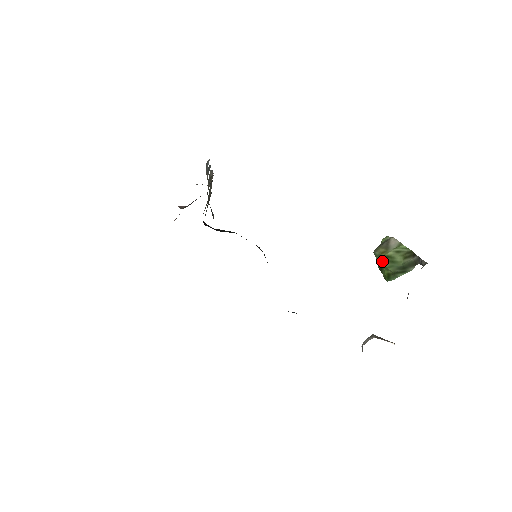
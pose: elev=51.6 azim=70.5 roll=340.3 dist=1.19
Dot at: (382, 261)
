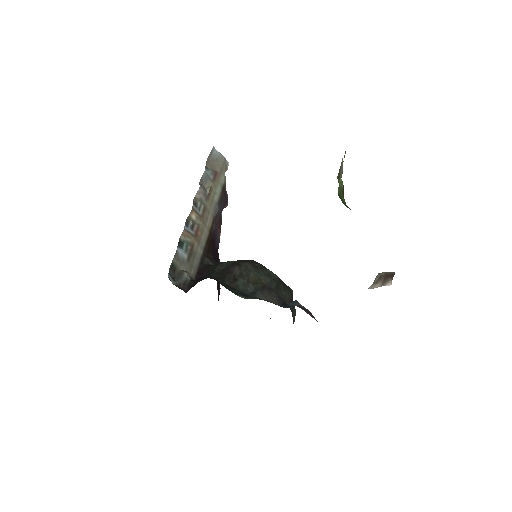
Dot at: occluded
